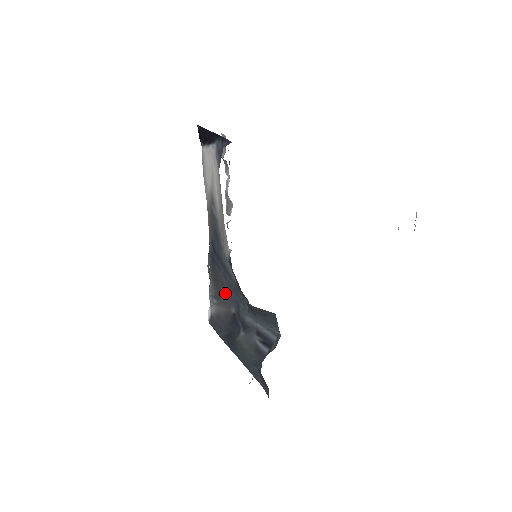
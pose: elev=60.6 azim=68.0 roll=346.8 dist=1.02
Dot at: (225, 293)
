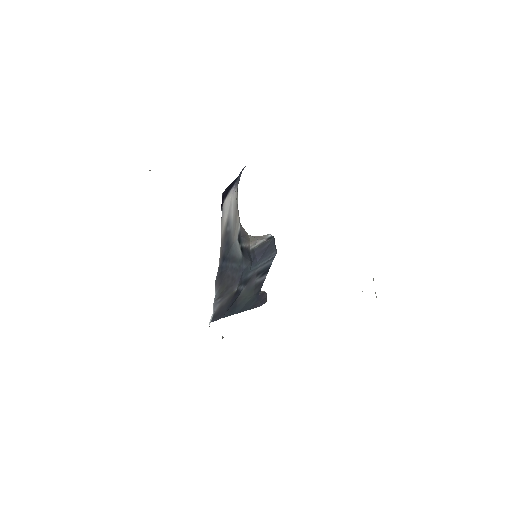
Dot at: (230, 283)
